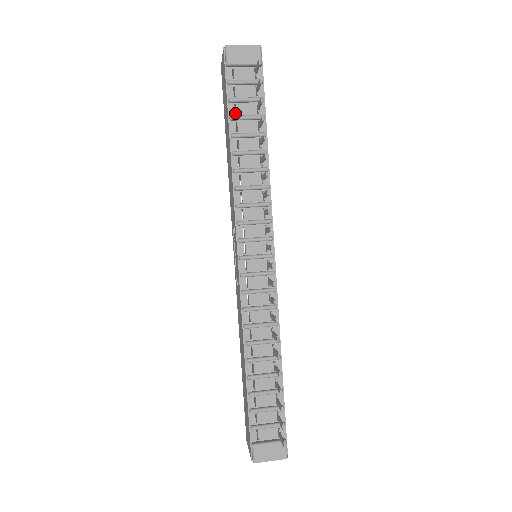
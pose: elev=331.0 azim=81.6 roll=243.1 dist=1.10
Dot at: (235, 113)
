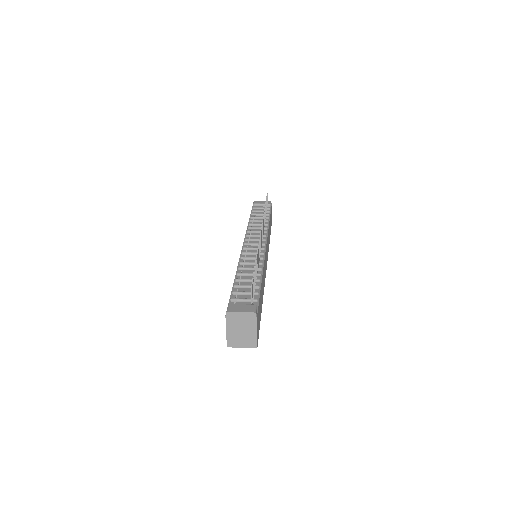
Dot at: occluded
